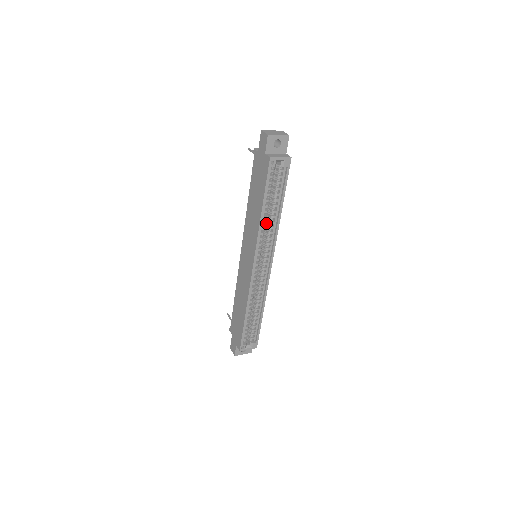
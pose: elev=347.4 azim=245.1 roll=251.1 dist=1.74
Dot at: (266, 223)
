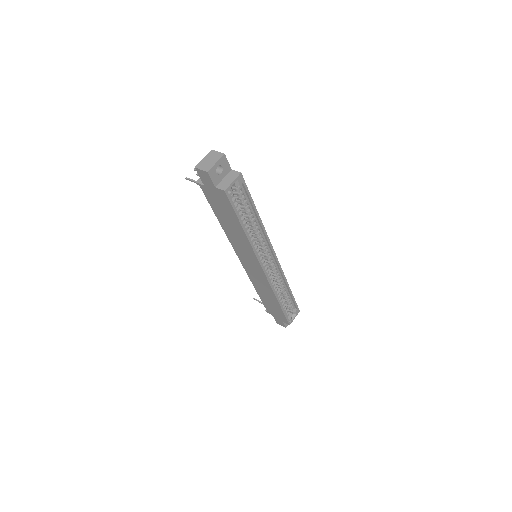
Dot at: (251, 232)
